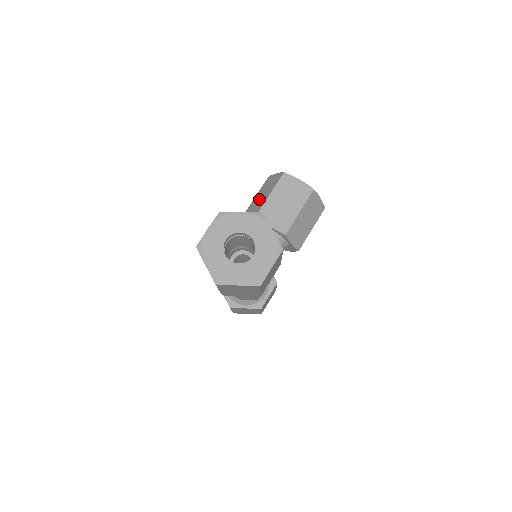
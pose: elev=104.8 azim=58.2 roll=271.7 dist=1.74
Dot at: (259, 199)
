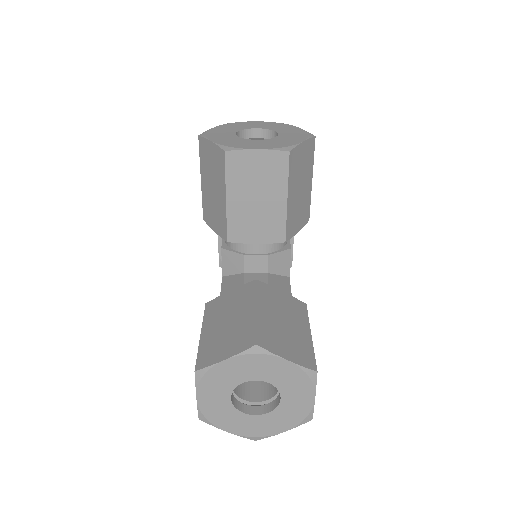
Dot at: (212, 197)
